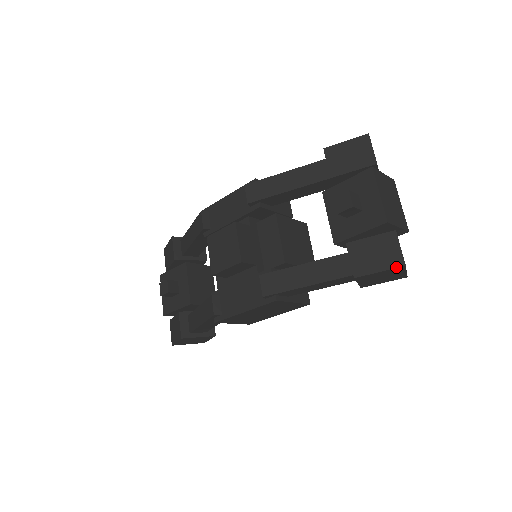
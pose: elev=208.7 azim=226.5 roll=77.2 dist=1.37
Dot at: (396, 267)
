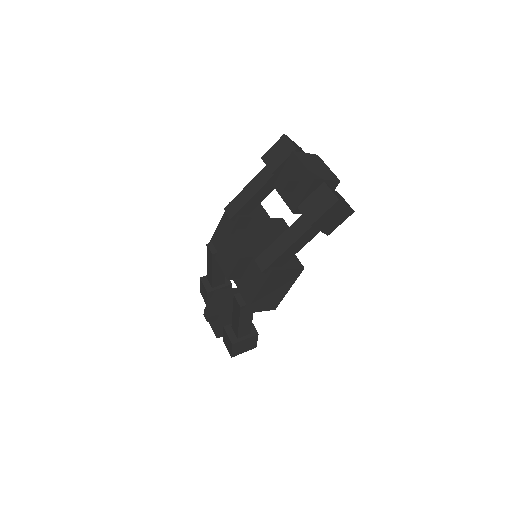
Dot at: (333, 204)
